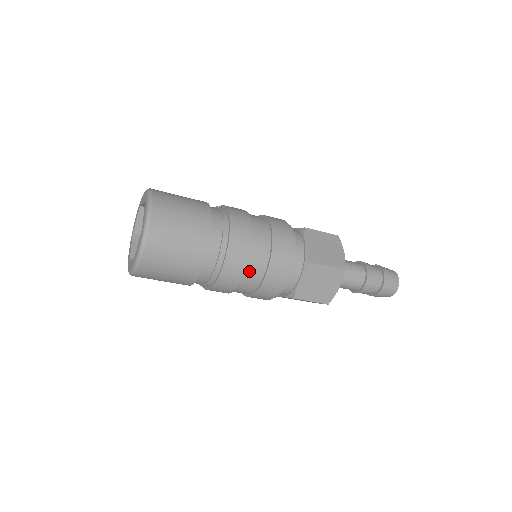
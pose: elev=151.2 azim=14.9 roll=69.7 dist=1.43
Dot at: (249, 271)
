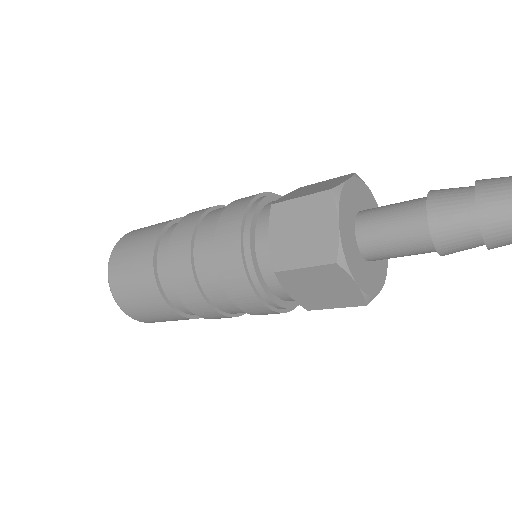
Dot at: (199, 250)
